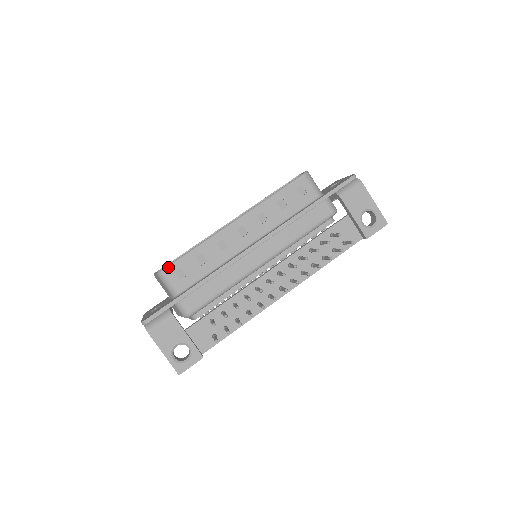
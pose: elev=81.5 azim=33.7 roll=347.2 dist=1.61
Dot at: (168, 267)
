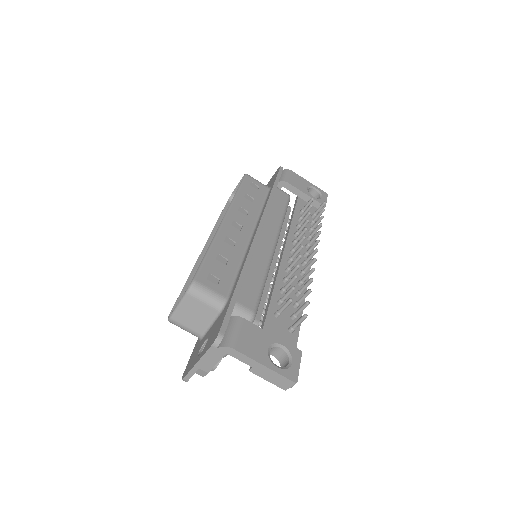
Dot at: (196, 276)
